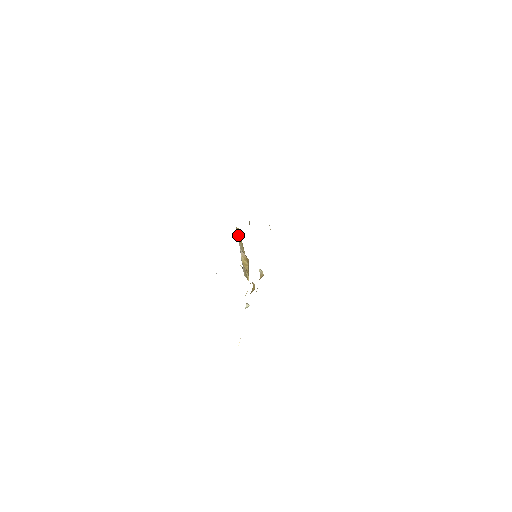
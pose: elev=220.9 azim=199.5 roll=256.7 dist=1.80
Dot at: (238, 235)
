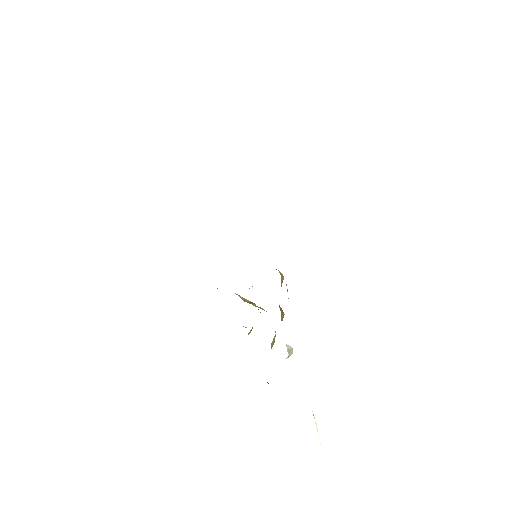
Dot at: occluded
